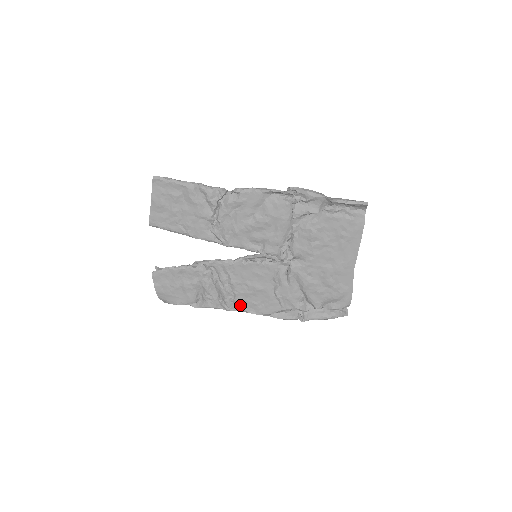
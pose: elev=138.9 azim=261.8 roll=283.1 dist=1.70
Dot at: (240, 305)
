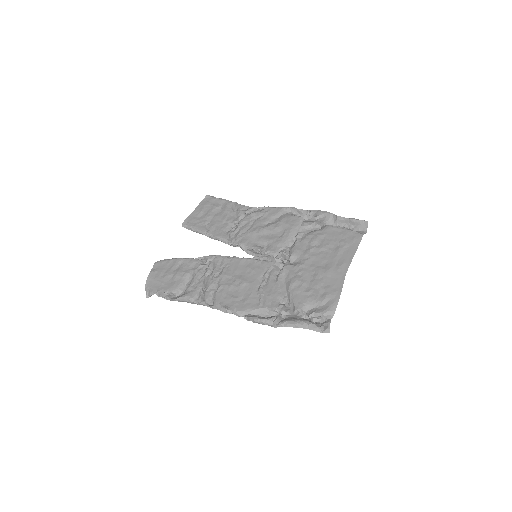
Dot at: (218, 298)
